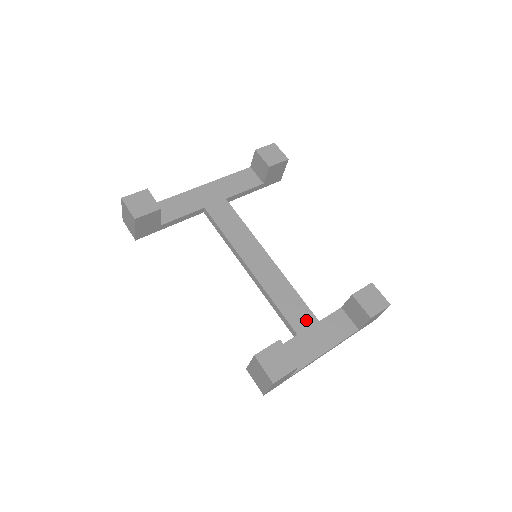
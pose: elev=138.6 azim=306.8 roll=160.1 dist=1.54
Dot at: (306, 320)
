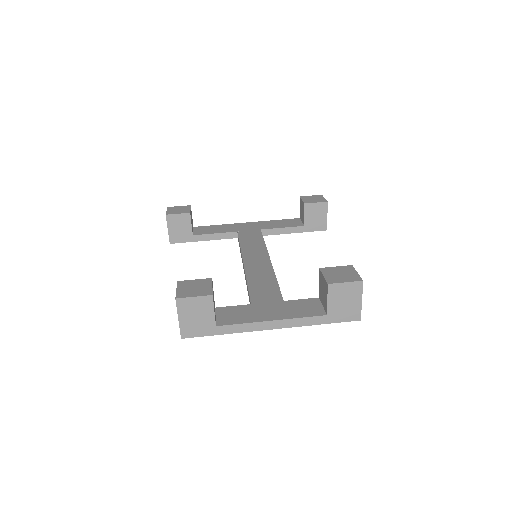
Dot at: (270, 297)
